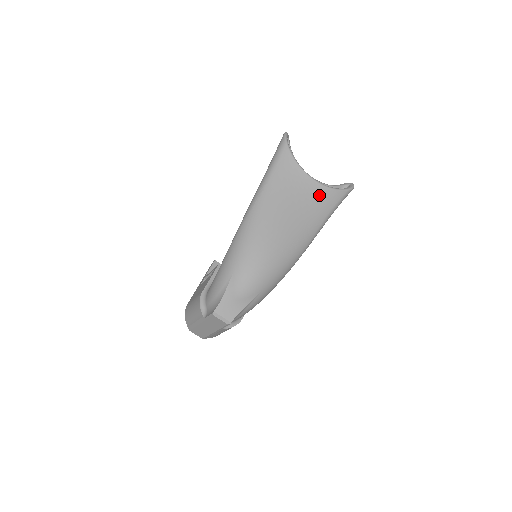
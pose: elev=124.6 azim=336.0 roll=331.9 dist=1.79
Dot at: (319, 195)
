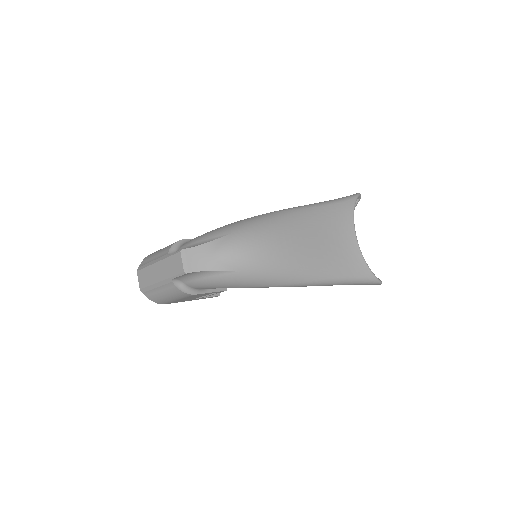
Dot at: (351, 255)
